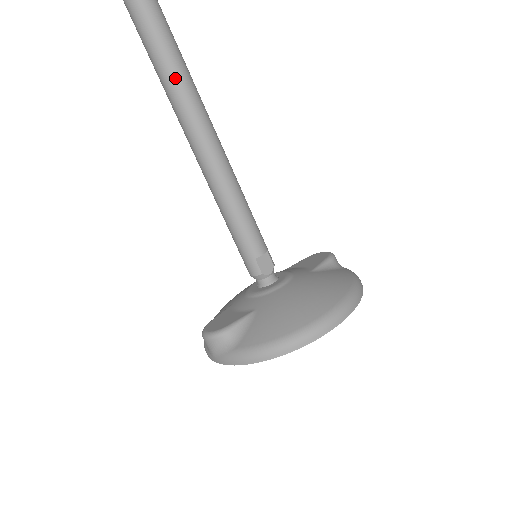
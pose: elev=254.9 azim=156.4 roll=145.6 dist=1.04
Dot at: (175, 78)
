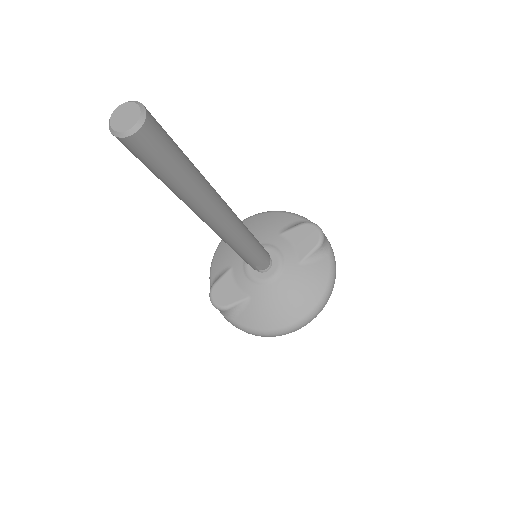
Dot at: (192, 204)
